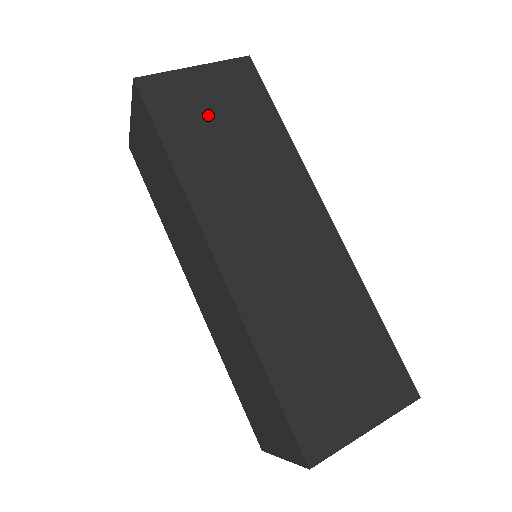
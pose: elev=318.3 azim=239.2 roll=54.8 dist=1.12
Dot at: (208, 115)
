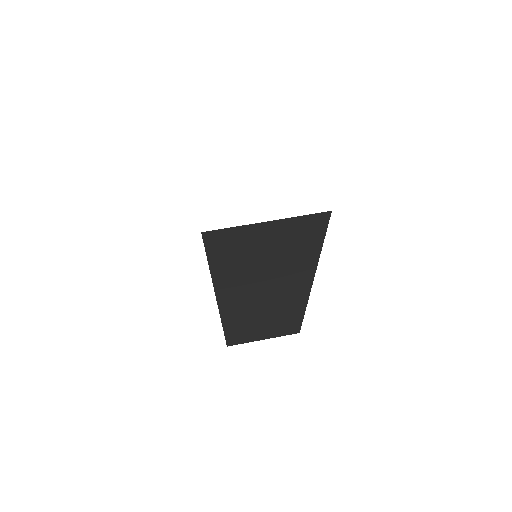
Dot at: (258, 250)
